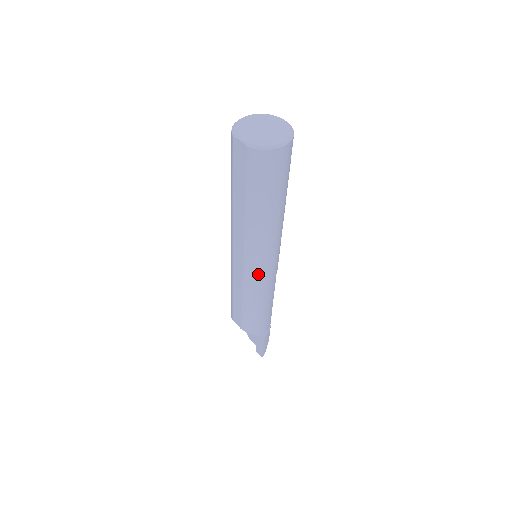
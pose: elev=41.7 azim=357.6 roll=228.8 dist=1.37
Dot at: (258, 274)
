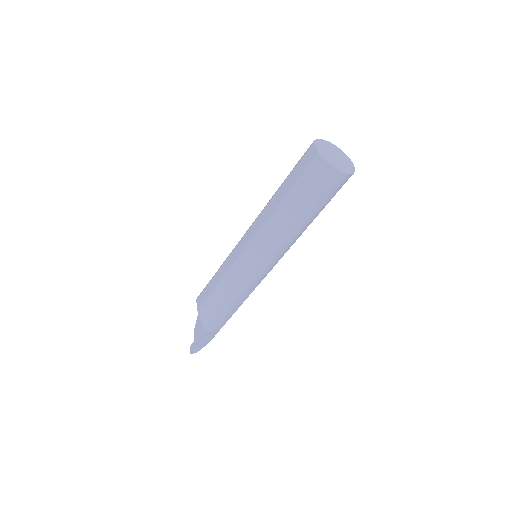
Dot at: (248, 265)
